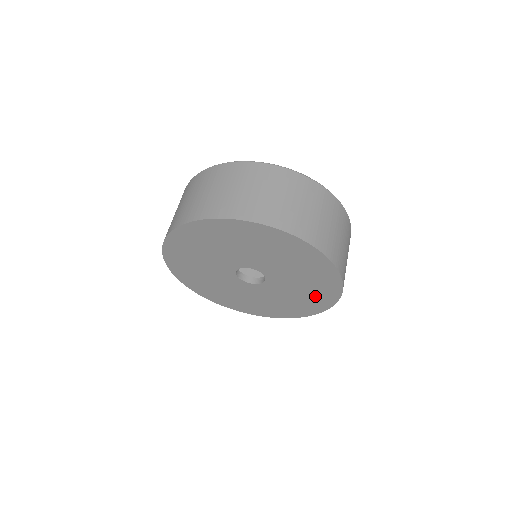
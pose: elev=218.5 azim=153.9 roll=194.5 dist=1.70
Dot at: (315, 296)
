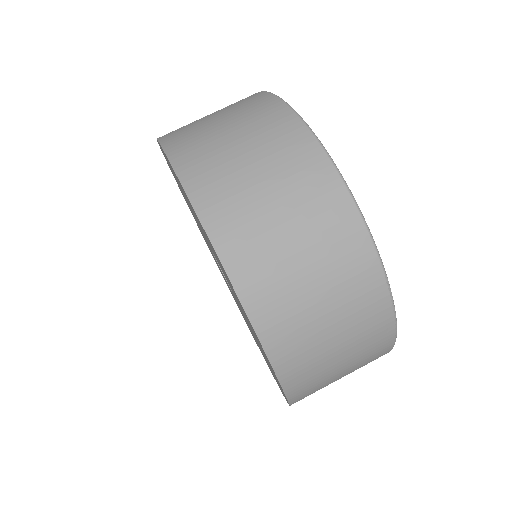
Dot at: occluded
